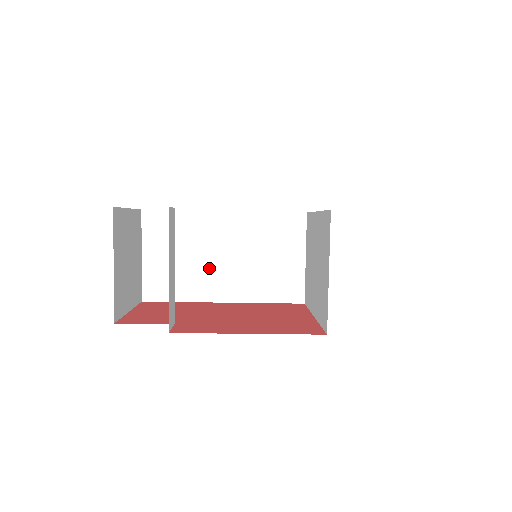
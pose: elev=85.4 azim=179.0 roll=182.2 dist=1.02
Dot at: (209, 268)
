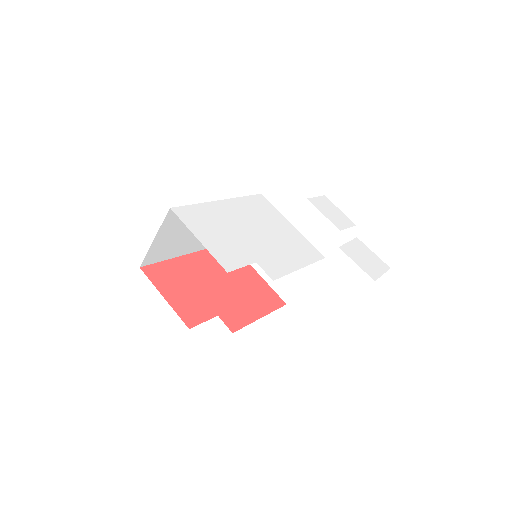
Dot at: (193, 236)
